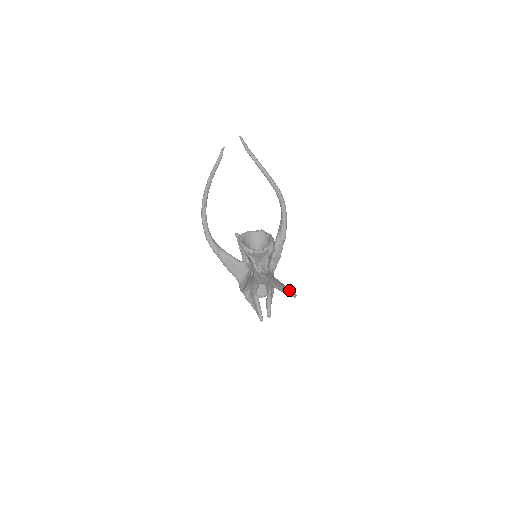
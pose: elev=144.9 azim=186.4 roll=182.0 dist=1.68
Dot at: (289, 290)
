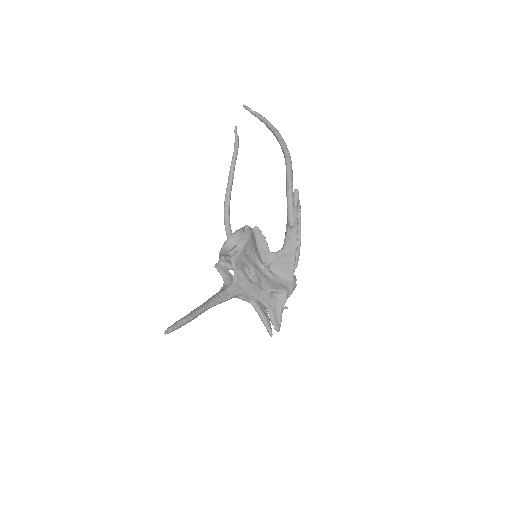
Dot at: (175, 322)
